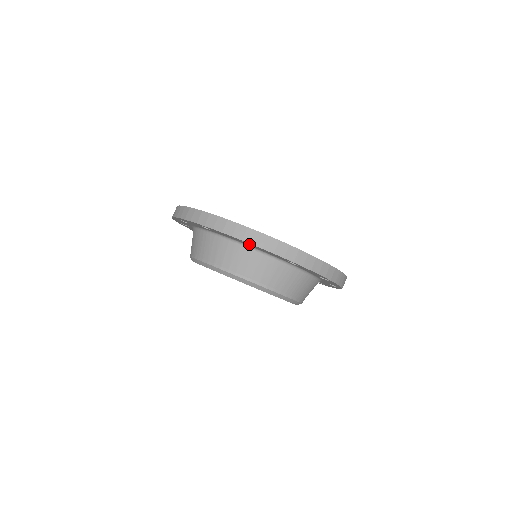
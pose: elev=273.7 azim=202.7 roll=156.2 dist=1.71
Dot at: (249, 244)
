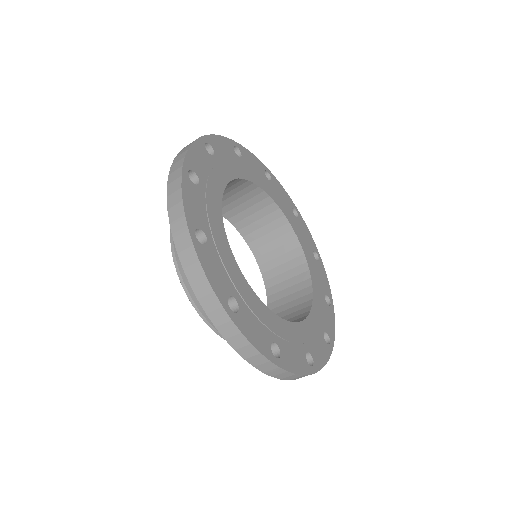
Dot at: occluded
